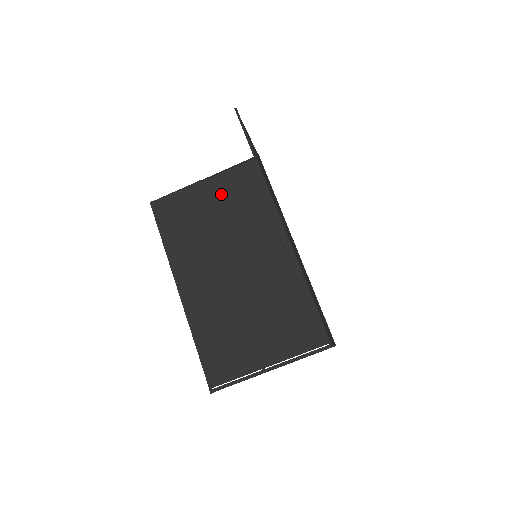
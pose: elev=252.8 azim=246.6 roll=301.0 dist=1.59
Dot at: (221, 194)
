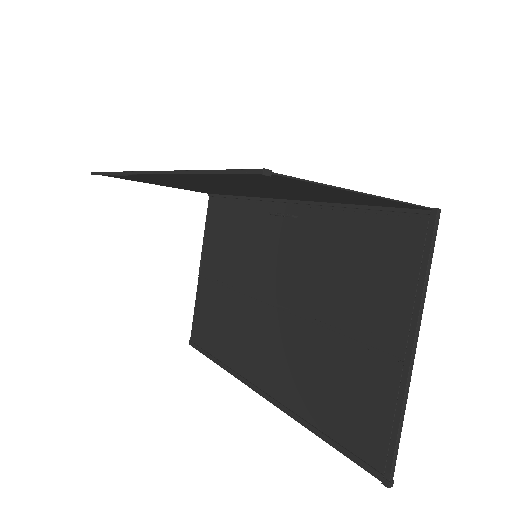
Dot at: (215, 260)
